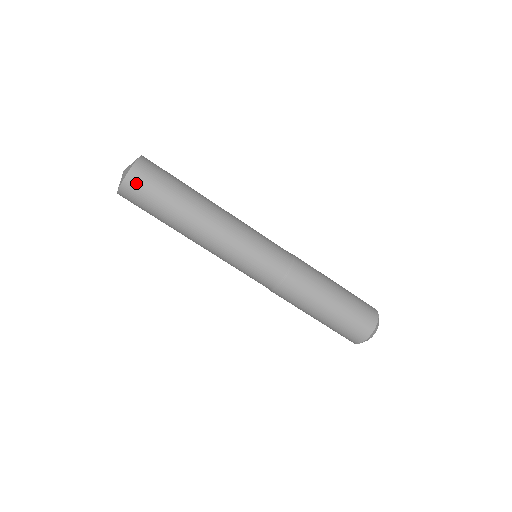
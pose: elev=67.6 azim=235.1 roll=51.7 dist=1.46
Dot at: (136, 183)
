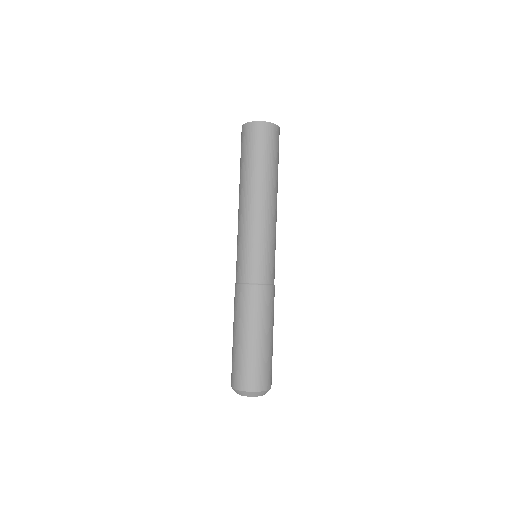
Dot at: (274, 133)
